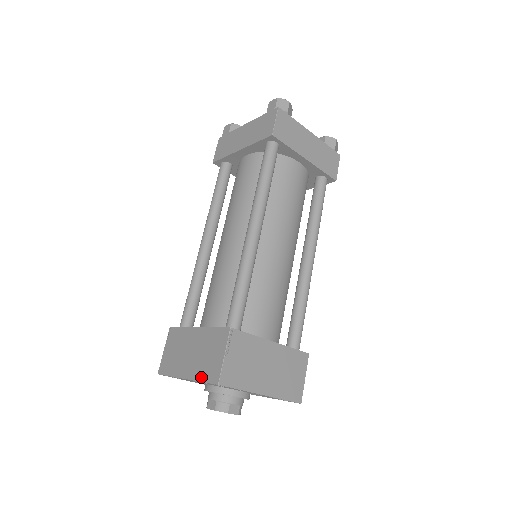
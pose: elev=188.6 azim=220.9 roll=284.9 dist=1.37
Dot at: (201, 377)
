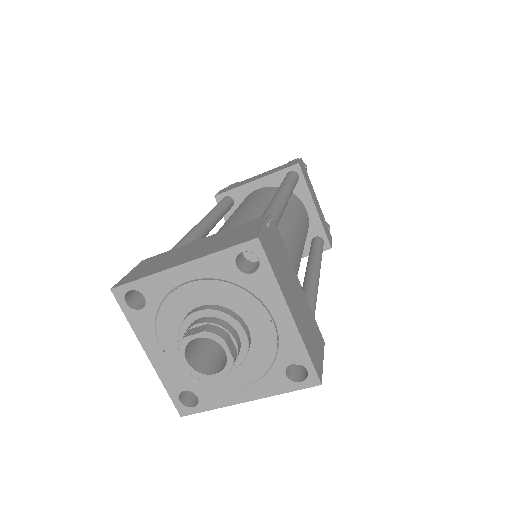
Dot at: (219, 249)
